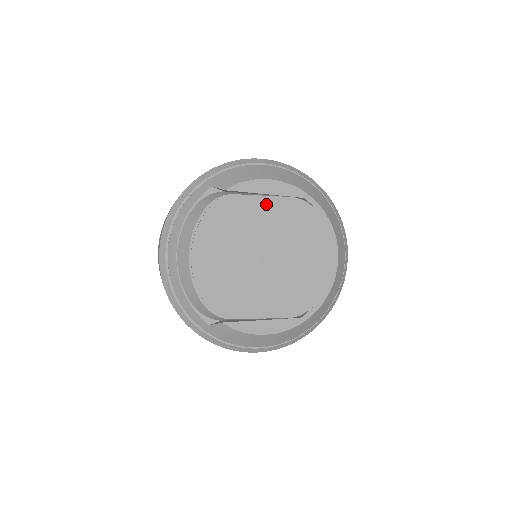
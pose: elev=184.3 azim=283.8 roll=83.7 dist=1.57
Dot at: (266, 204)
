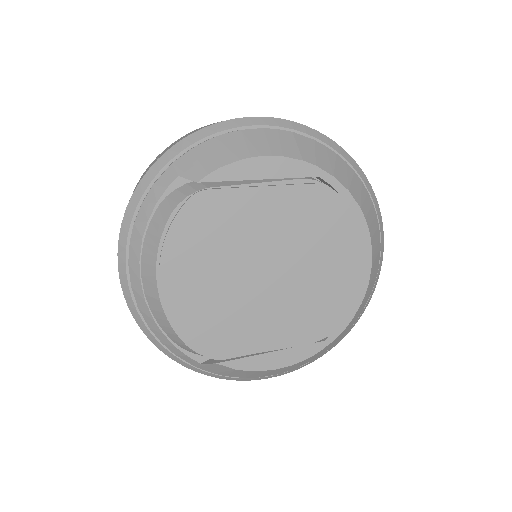
Dot at: (262, 196)
